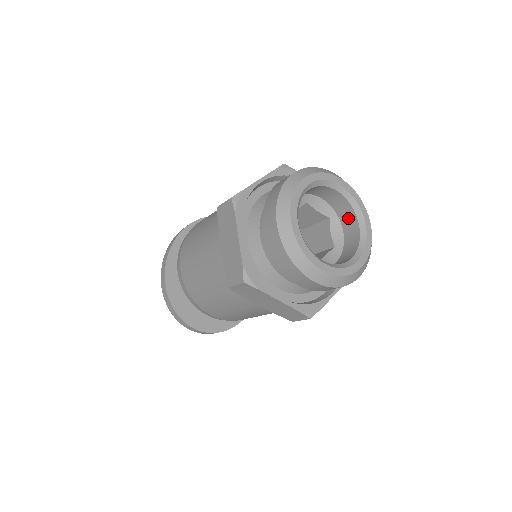
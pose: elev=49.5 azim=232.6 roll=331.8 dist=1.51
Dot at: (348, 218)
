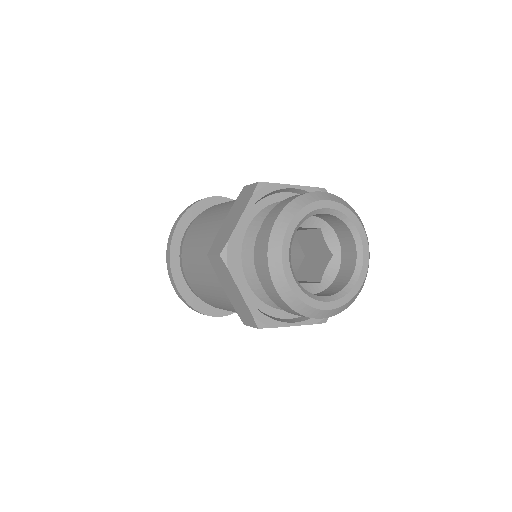
Dot at: (340, 227)
